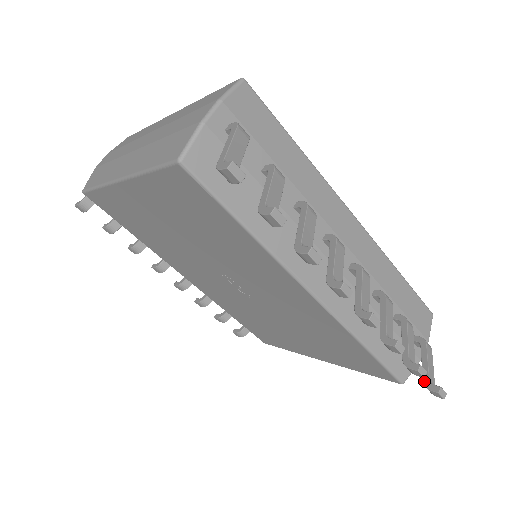
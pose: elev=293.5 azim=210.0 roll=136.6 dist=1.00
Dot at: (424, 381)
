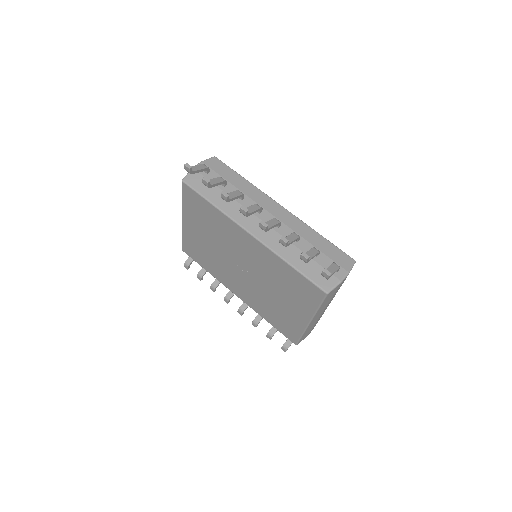
Dot at: occluded
